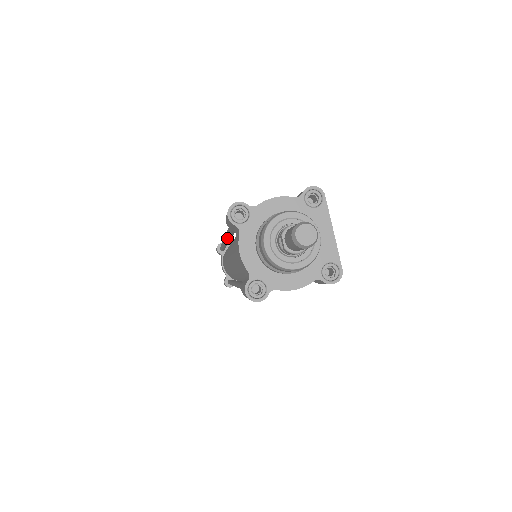
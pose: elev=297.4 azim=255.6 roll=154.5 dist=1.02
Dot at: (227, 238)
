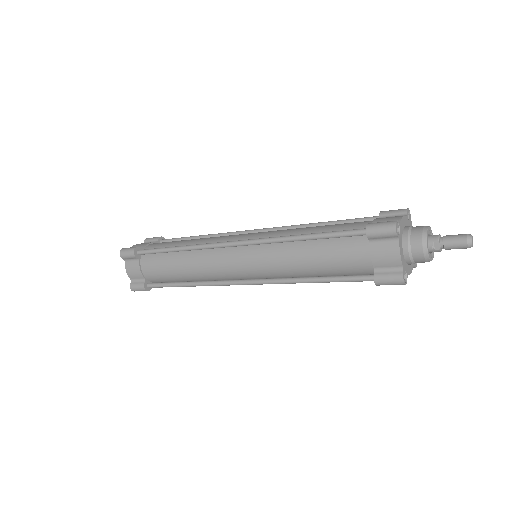
Dot at: (266, 243)
